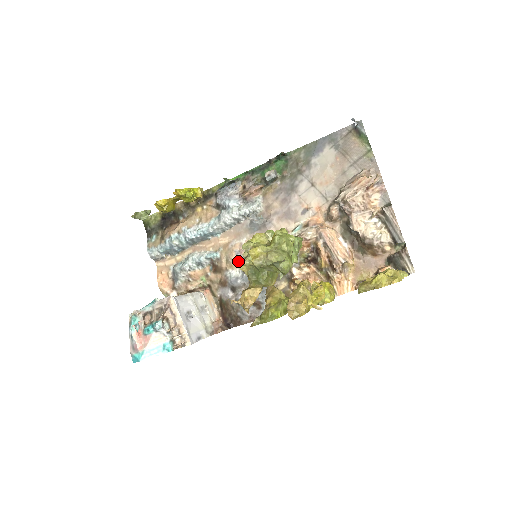
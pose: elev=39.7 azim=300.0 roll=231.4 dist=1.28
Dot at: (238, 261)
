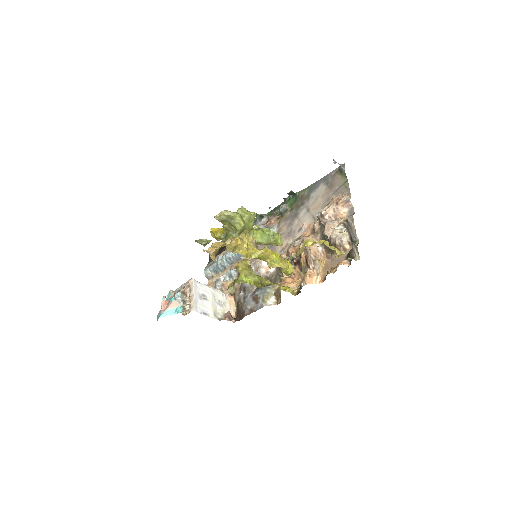
Dot at: occluded
